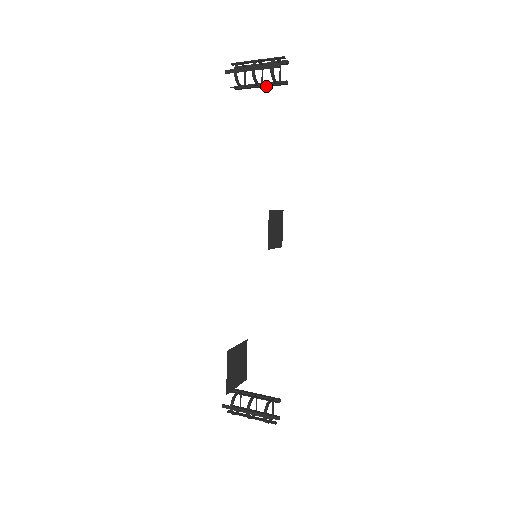
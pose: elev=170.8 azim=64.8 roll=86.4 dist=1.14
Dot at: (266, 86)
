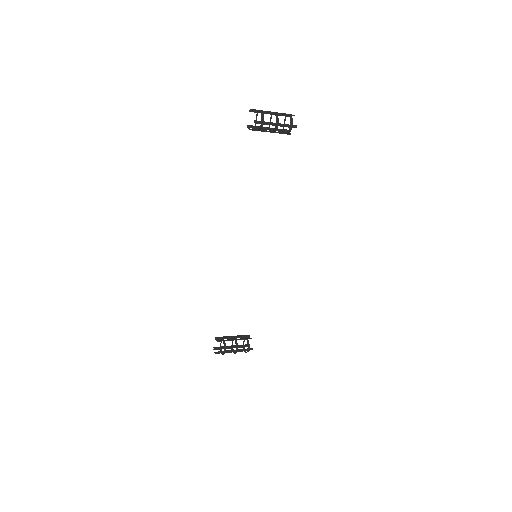
Dot at: (272, 130)
